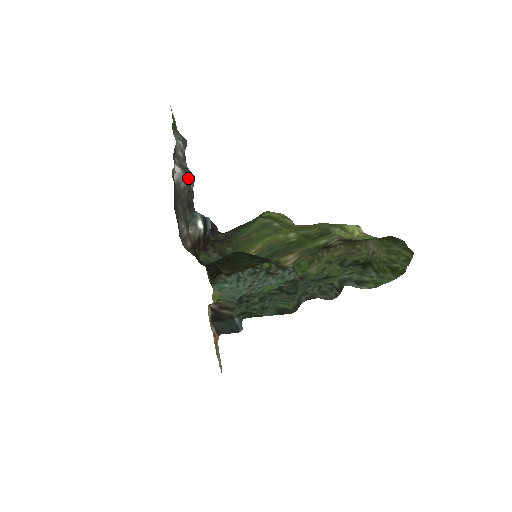
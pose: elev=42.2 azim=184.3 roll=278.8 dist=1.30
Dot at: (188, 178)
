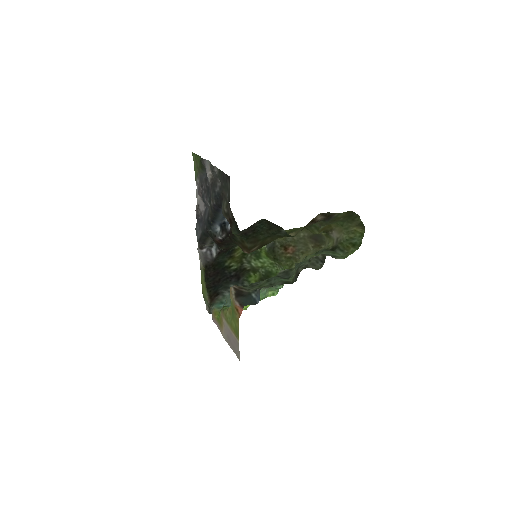
Dot at: occluded
